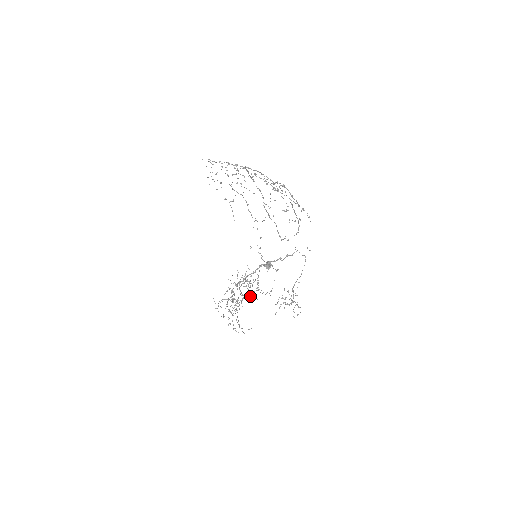
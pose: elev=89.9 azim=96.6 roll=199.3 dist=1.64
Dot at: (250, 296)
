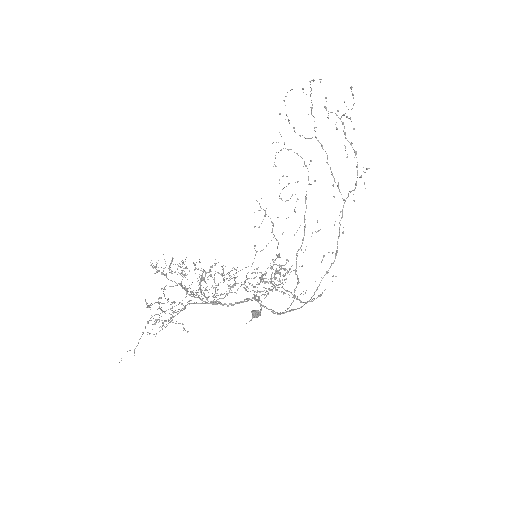
Dot at: occluded
